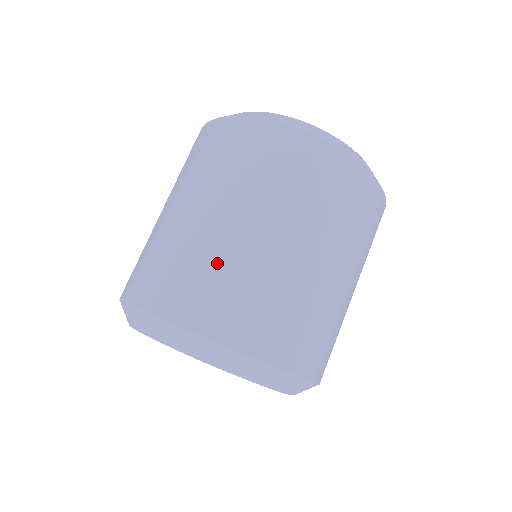
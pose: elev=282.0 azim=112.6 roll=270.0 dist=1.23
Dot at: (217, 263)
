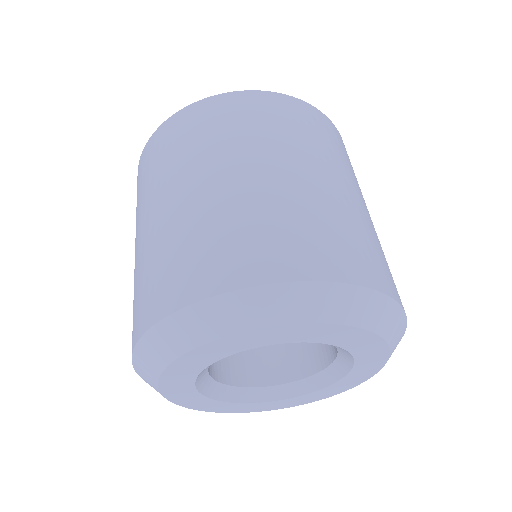
Dot at: (234, 215)
